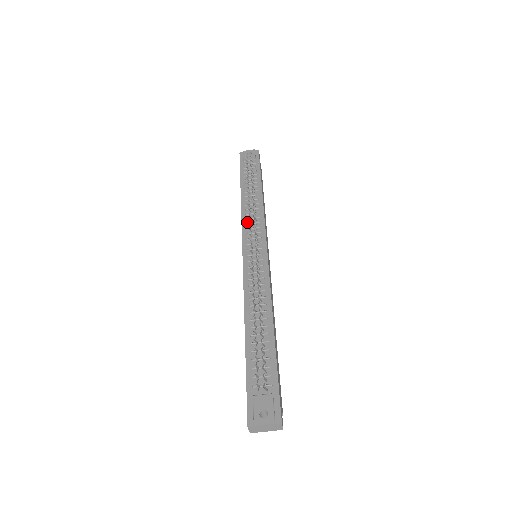
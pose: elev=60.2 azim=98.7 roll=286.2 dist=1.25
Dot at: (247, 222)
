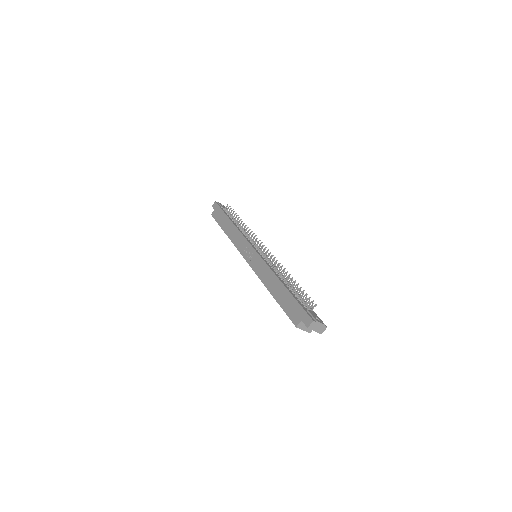
Dot at: (246, 236)
